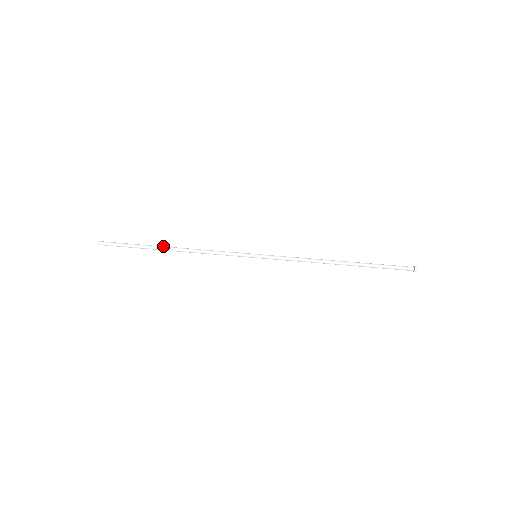
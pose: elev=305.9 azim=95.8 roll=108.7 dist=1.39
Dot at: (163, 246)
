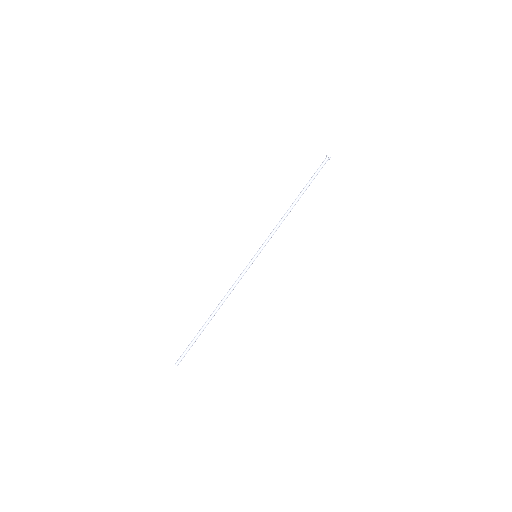
Dot at: (210, 319)
